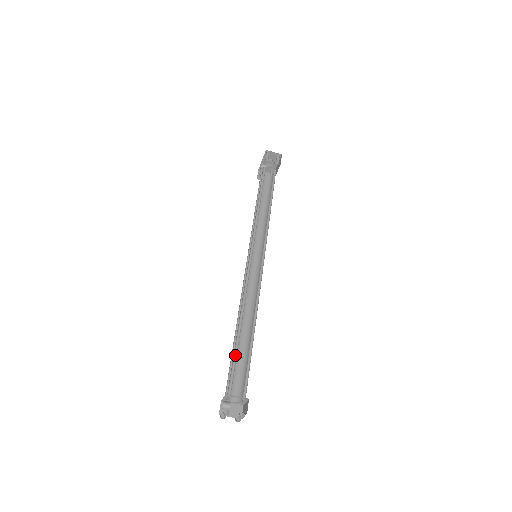
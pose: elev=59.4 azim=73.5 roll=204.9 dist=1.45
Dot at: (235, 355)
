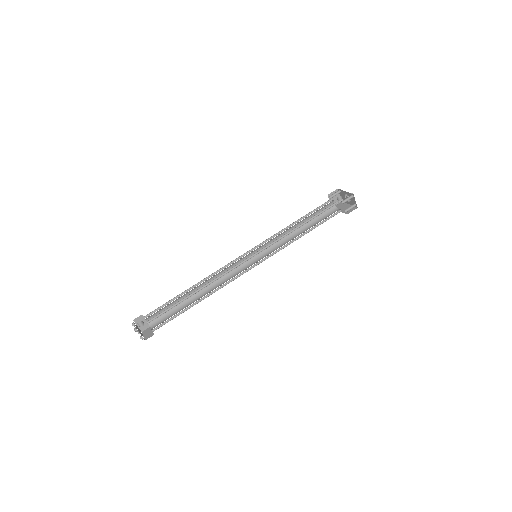
Dot at: (174, 305)
